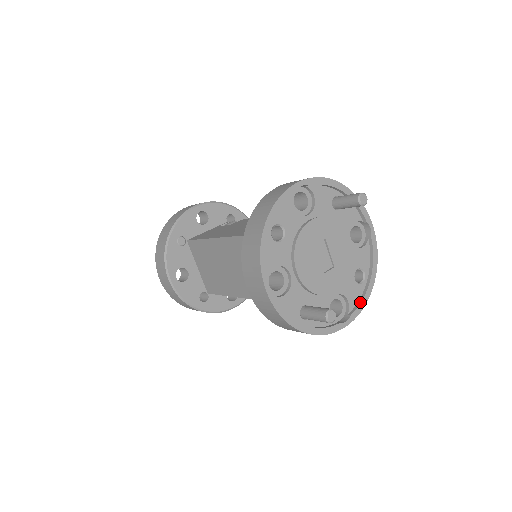
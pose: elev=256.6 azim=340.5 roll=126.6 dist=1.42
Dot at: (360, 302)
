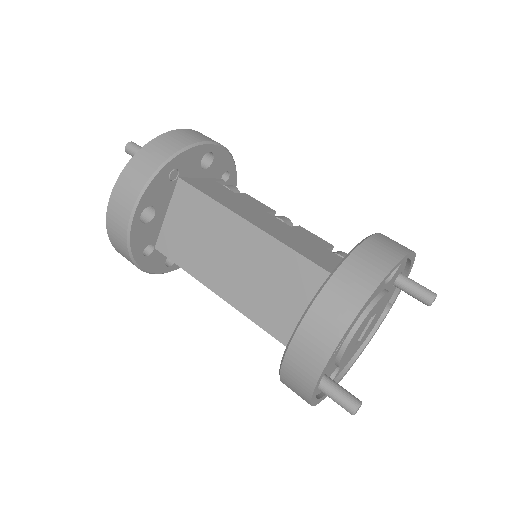
Dot at: (342, 376)
